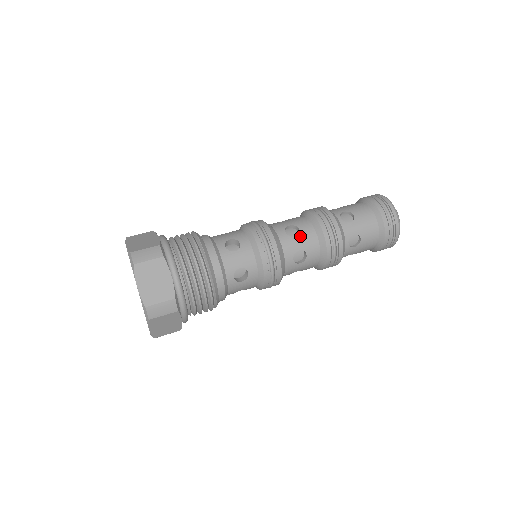
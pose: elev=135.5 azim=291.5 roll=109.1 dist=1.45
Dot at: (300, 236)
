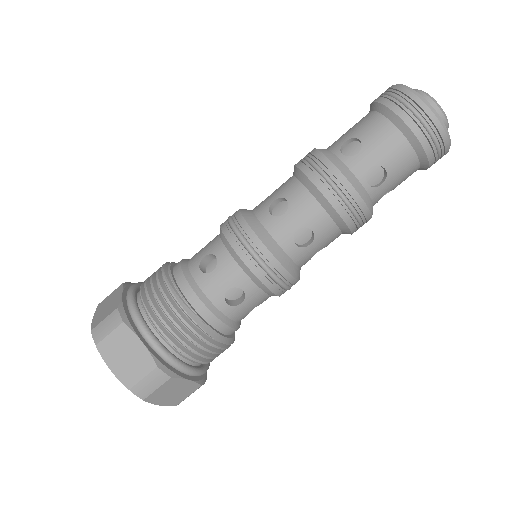
Dot at: (316, 240)
